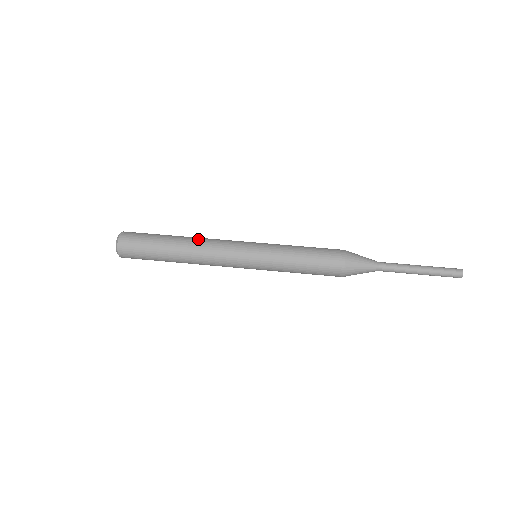
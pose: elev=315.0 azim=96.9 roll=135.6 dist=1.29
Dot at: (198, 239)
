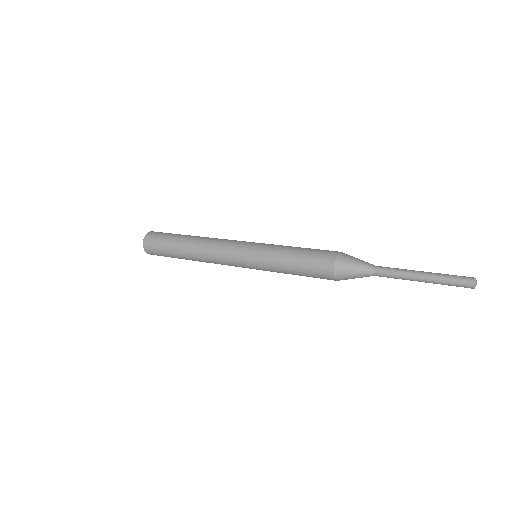
Dot at: occluded
